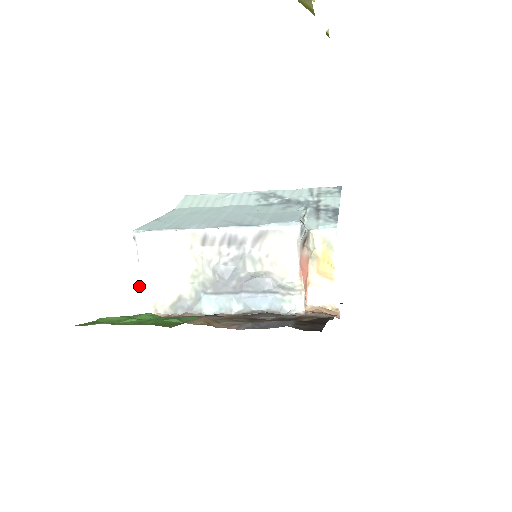
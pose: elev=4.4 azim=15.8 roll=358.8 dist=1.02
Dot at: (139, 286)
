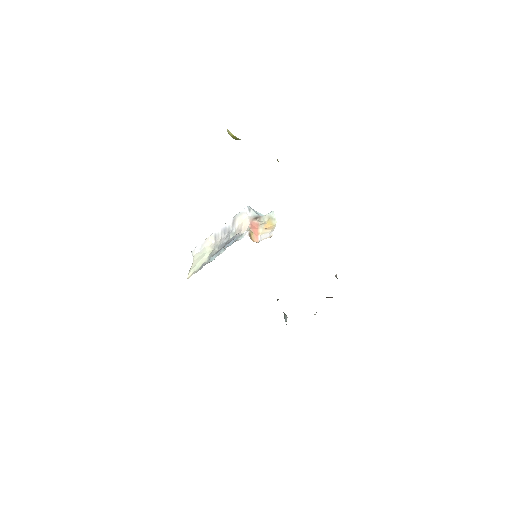
Dot at: (190, 270)
